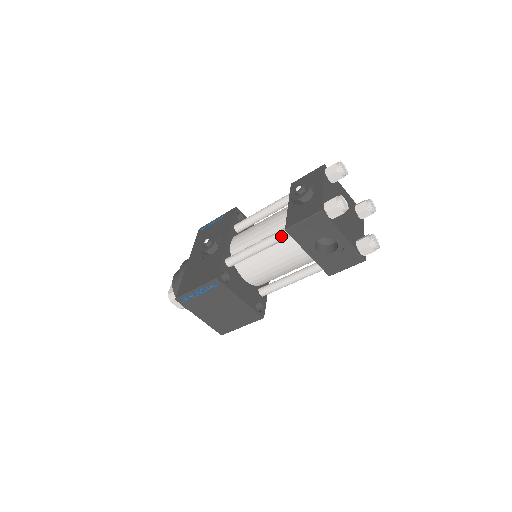
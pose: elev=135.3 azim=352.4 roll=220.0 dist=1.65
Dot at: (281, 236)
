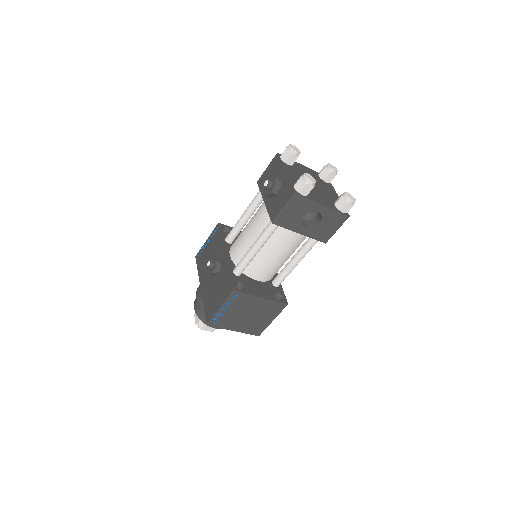
Dot at: (271, 230)
